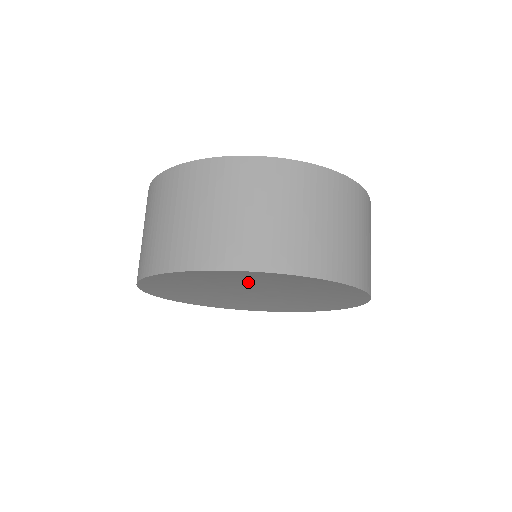
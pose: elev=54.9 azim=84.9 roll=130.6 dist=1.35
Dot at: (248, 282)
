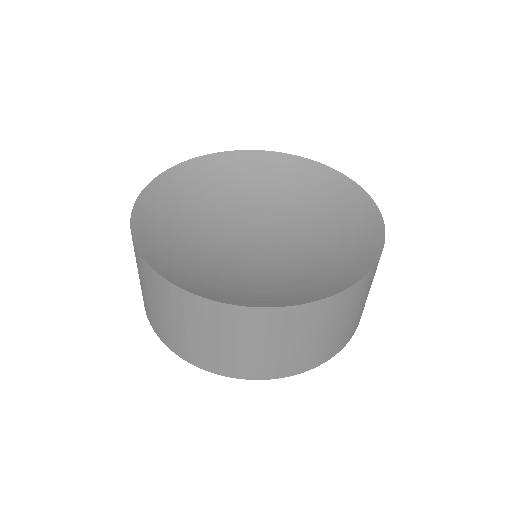
Dot at: occluded
